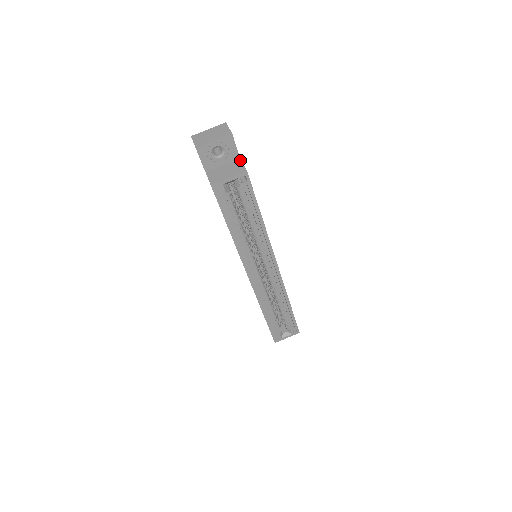
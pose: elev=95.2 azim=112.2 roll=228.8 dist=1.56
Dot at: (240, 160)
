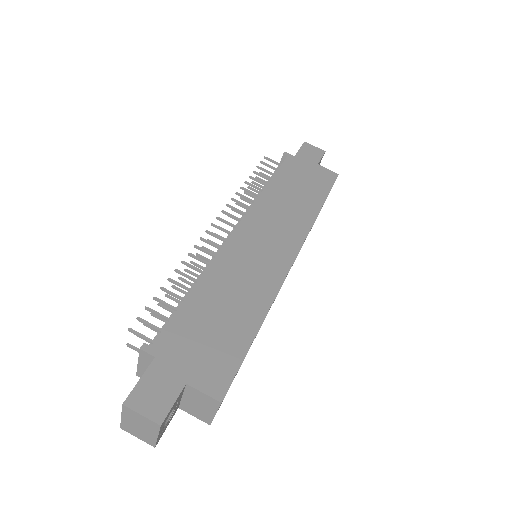
Dot at: (189, 387)
